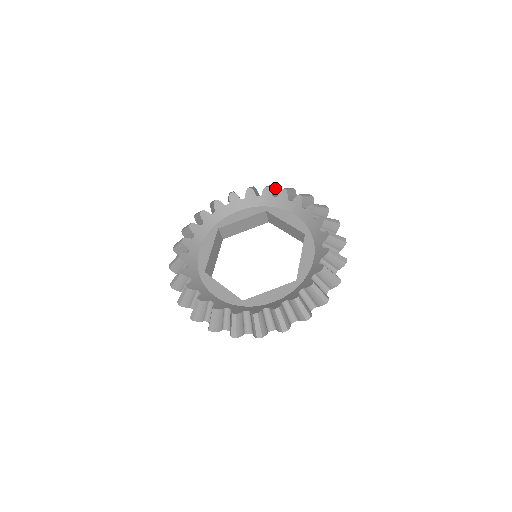
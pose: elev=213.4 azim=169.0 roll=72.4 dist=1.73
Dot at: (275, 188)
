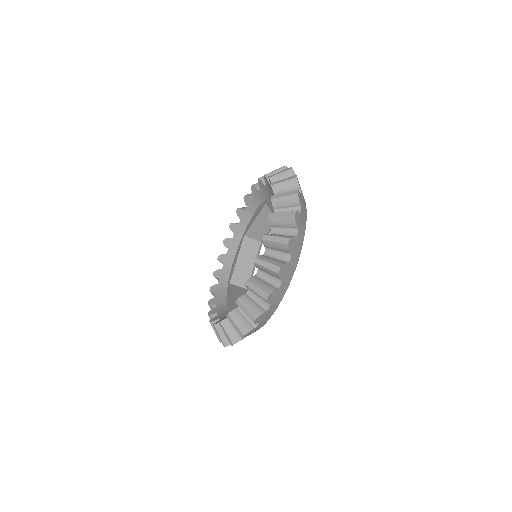
Dot at: occluded
